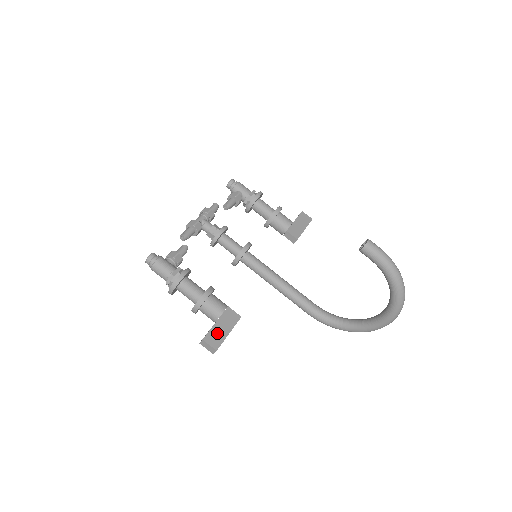
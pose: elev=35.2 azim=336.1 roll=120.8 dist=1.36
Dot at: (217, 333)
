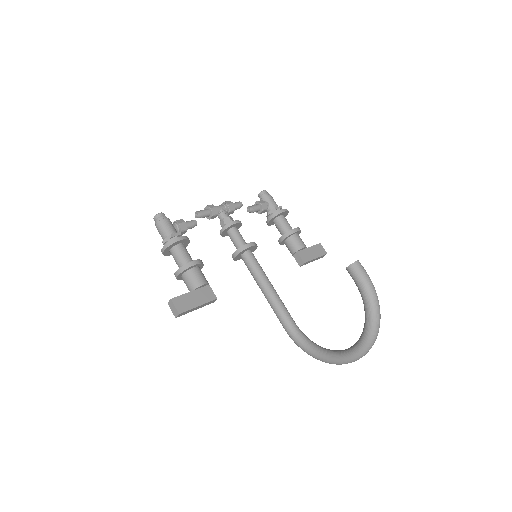
Dot at: (187, 300)
